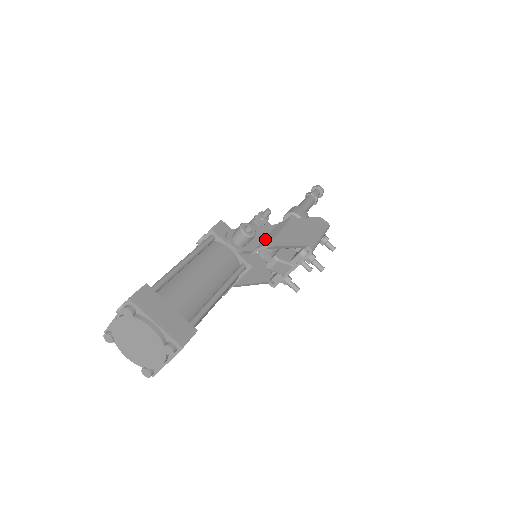
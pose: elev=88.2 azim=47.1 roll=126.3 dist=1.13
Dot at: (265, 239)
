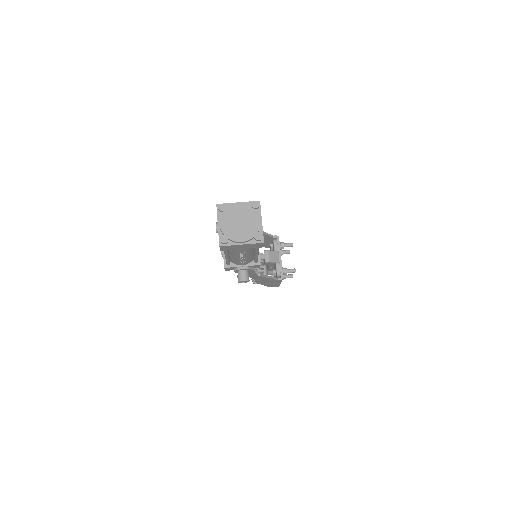
Dot at: occluded
